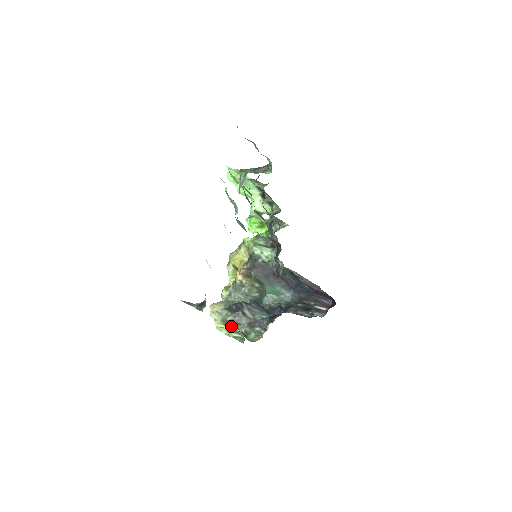
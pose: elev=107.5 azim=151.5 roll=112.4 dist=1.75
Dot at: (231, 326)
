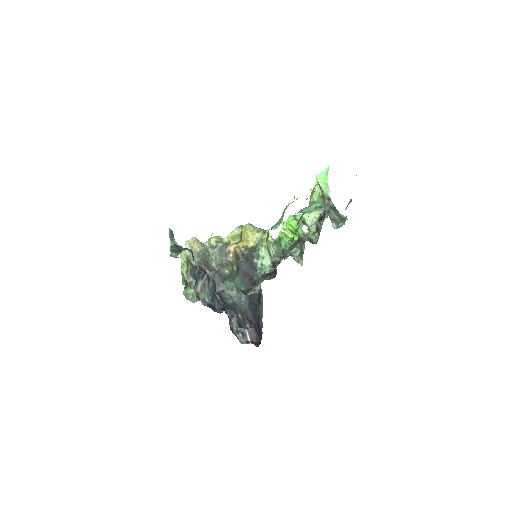
Dot at: (188, 267)
